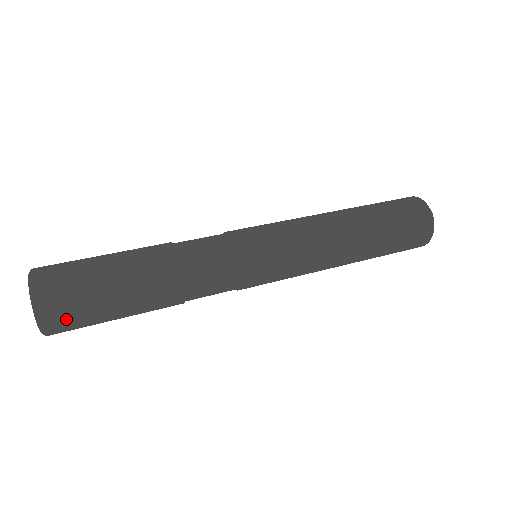
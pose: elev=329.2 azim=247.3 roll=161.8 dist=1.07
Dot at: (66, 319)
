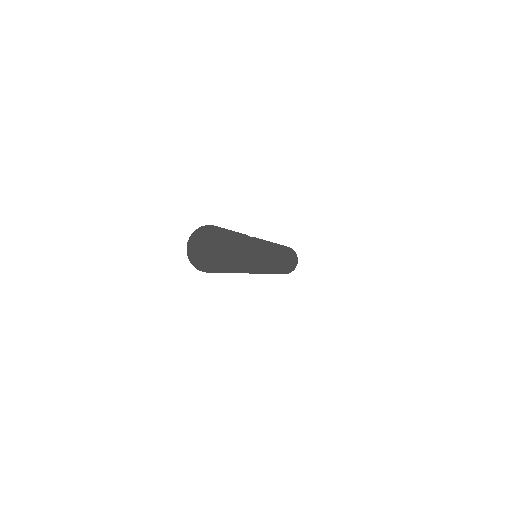
Dot at: (228, 232)
